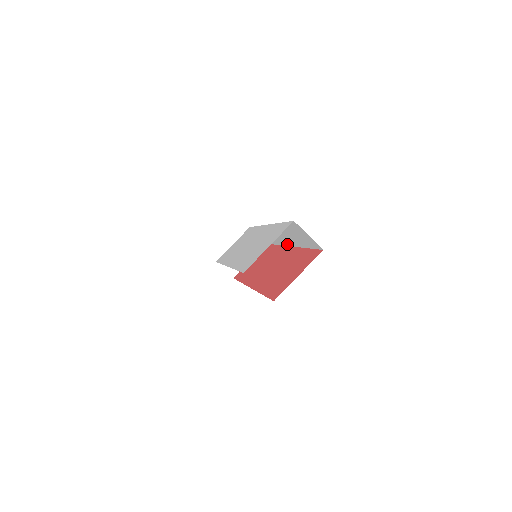
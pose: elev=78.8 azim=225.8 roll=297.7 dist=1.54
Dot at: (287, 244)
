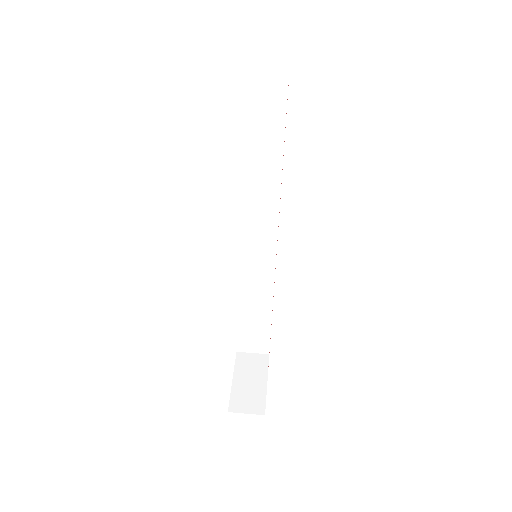
Dot at: (275, 224)
